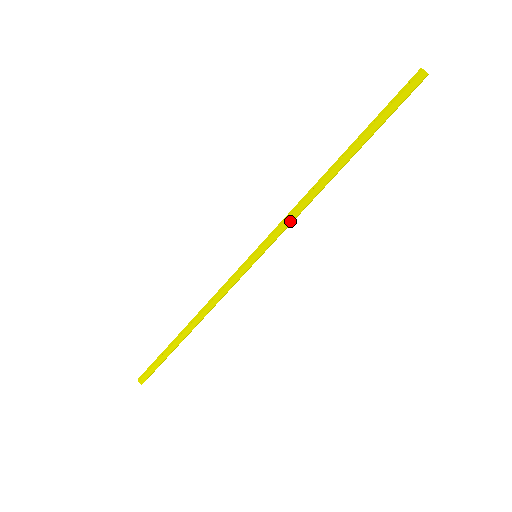
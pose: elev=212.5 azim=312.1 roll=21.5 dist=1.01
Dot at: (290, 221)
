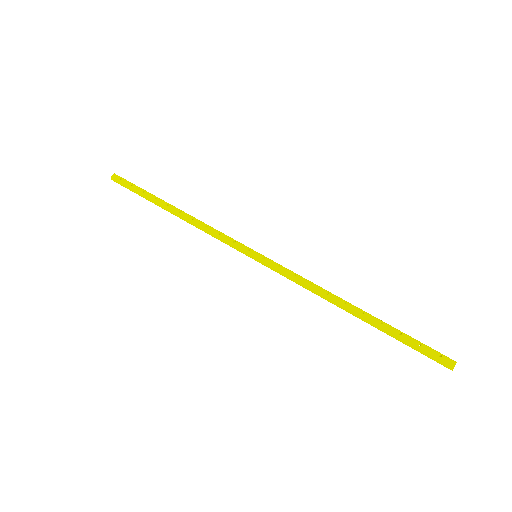
Dot at: (295, 281)
